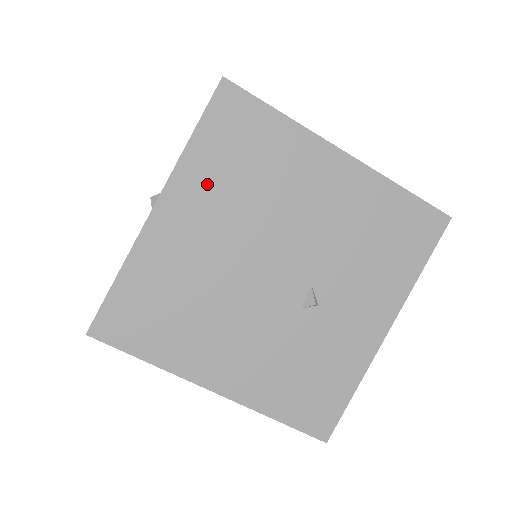
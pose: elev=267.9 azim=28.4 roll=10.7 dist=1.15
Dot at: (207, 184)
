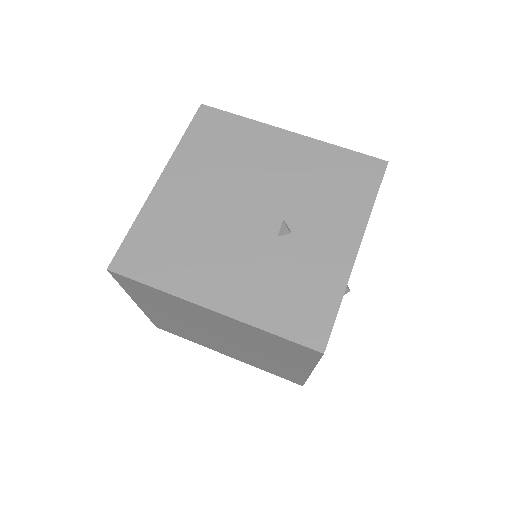
Dot at: (195, 162)
